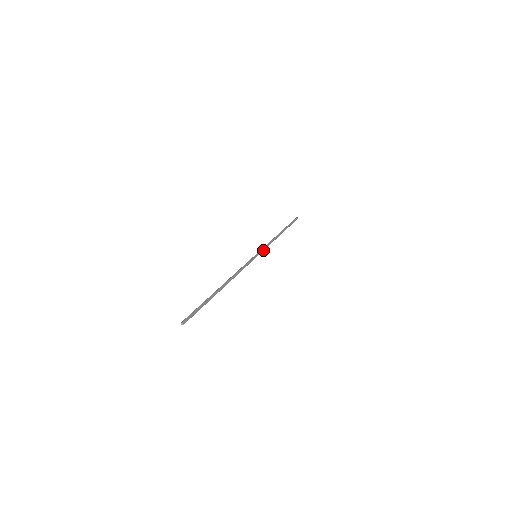
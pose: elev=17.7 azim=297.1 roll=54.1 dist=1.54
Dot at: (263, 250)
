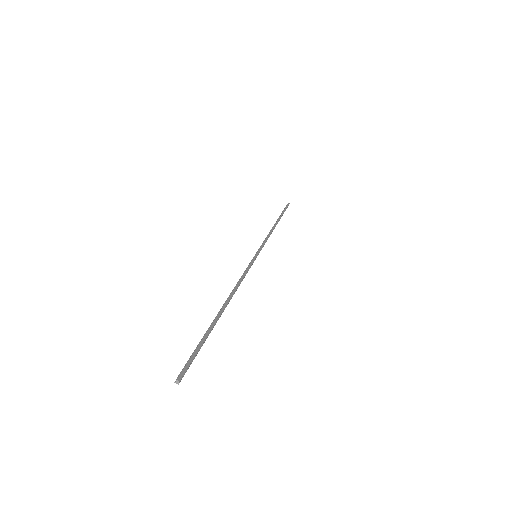
Dot at: (262, 246)
